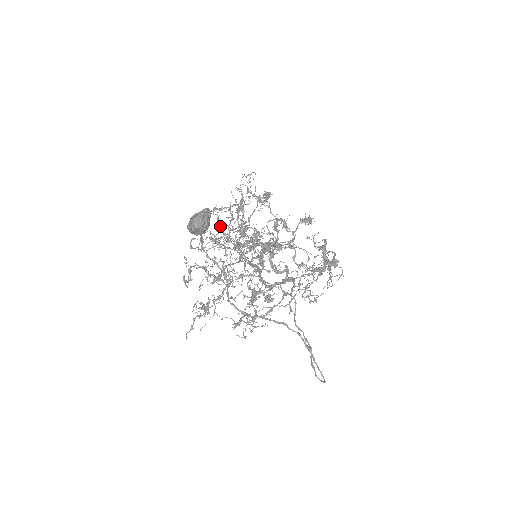
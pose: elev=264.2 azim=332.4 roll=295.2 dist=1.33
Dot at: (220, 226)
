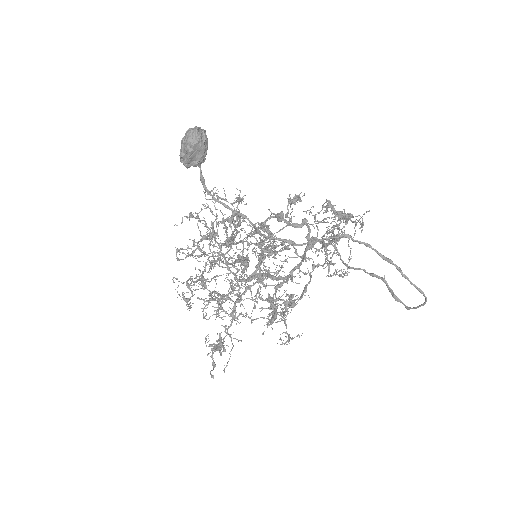
Dot at: occluded
